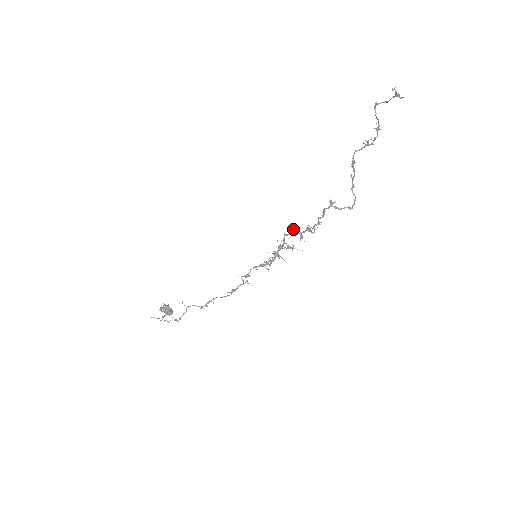
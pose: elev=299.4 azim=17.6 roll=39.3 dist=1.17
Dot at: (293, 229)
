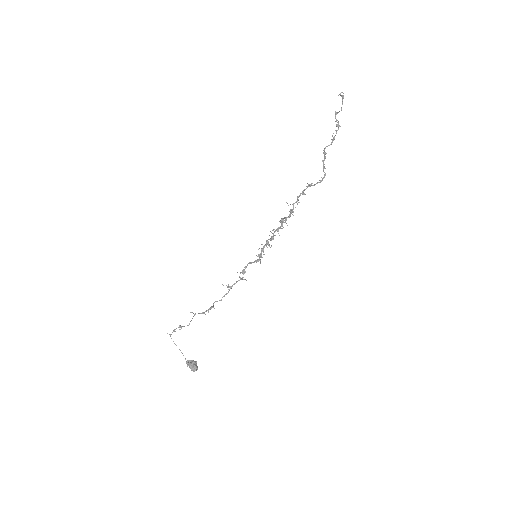
Dot at: (283, 219)
